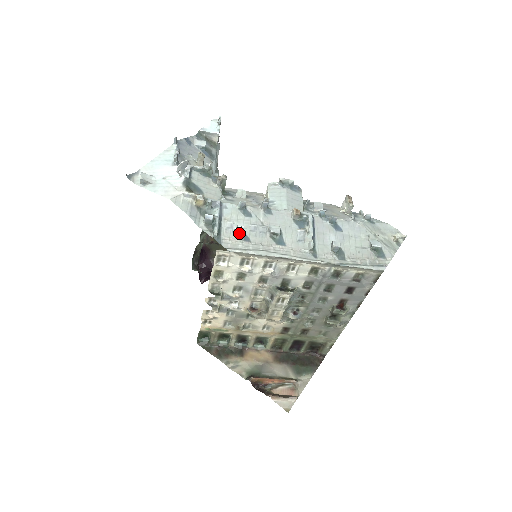
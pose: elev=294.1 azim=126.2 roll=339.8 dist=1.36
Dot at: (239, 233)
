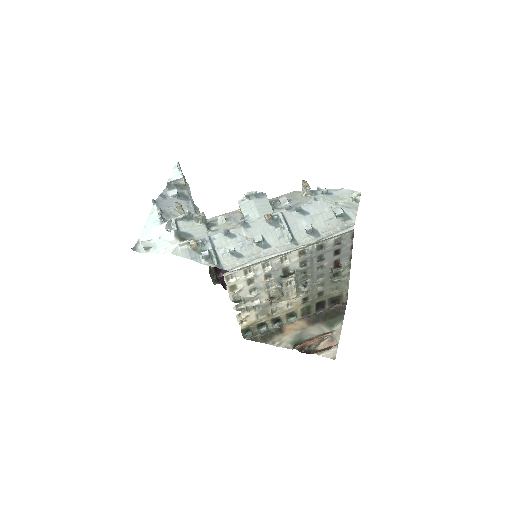
Dot at: (233, 254)
